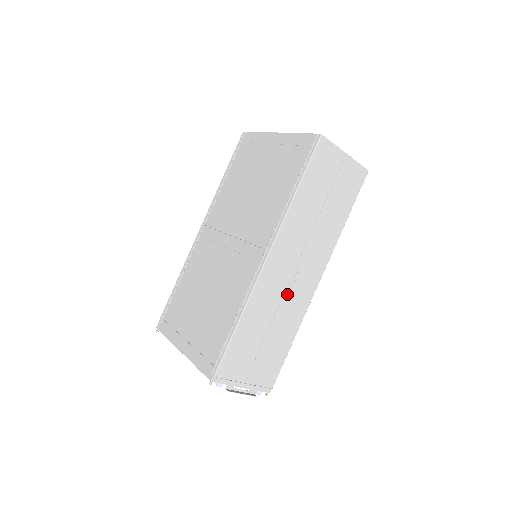
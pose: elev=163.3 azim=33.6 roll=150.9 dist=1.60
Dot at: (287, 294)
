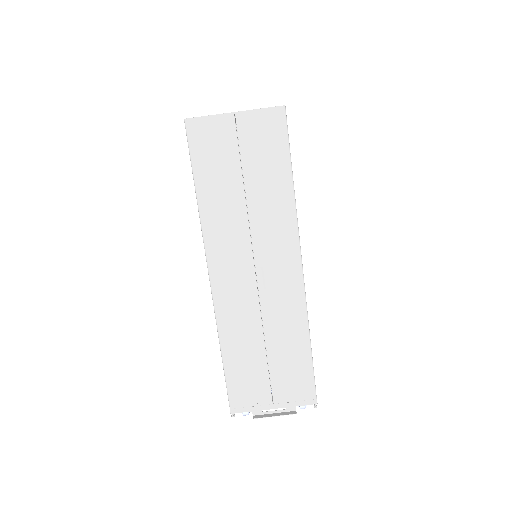
Dot at: (264, 300)
